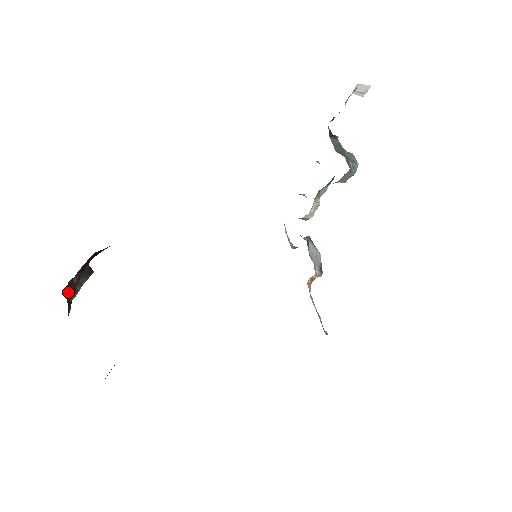
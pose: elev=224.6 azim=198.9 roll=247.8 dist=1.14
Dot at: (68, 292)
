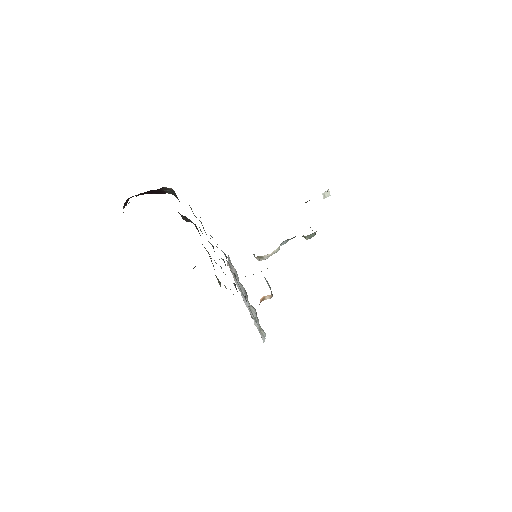
Dot at: occluded
